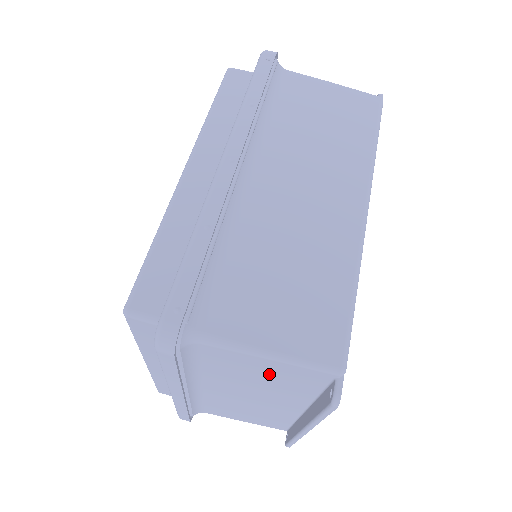
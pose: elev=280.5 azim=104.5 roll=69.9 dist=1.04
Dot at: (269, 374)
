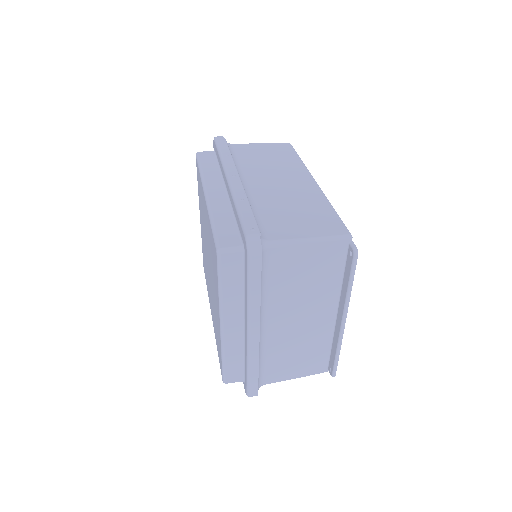
Dot at: (312, 266)
